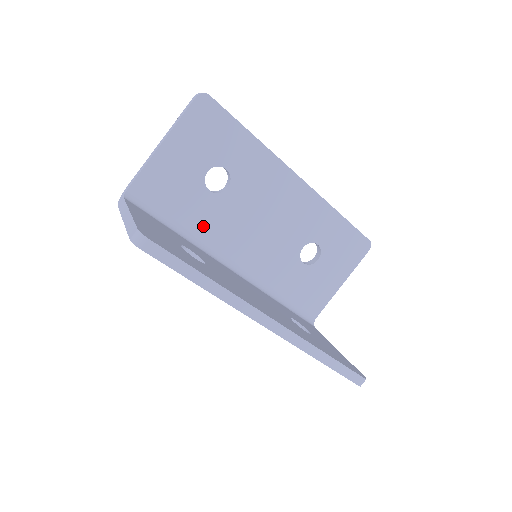
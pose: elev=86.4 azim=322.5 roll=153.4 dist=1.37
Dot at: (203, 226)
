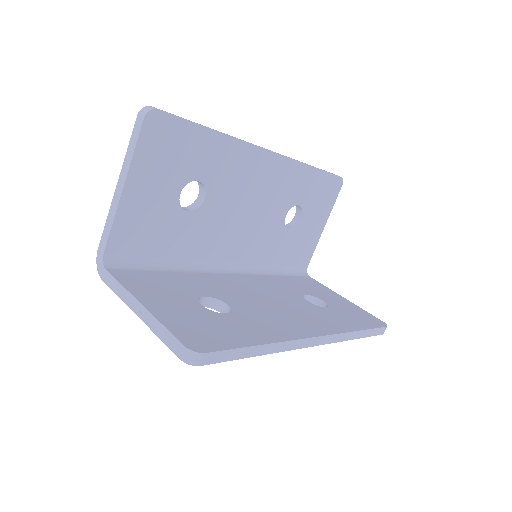
Dot at: (191, 247)
